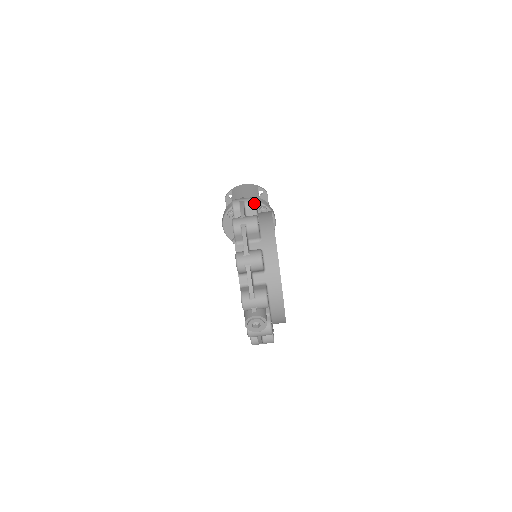
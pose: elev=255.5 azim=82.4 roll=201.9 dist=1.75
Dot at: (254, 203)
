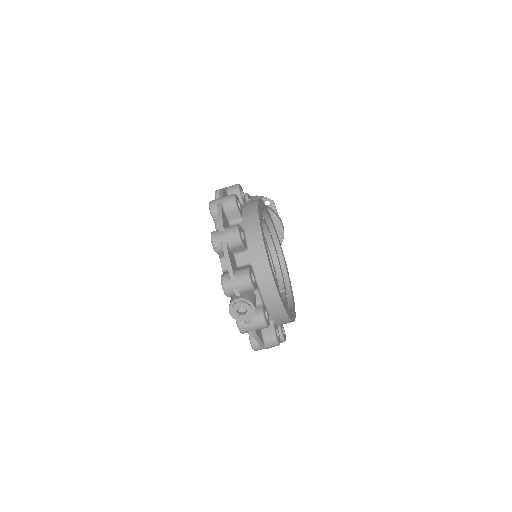
Dot at: (237, 188)
